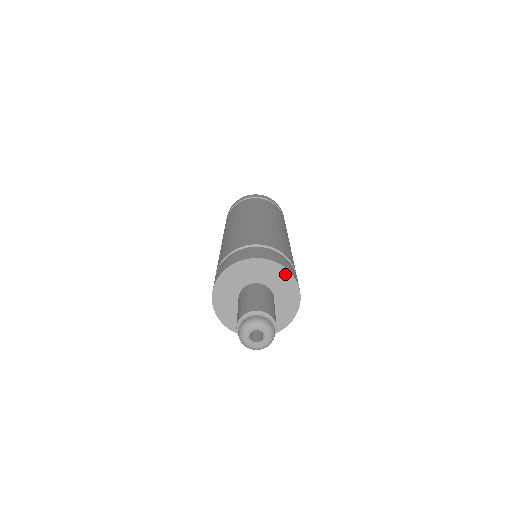
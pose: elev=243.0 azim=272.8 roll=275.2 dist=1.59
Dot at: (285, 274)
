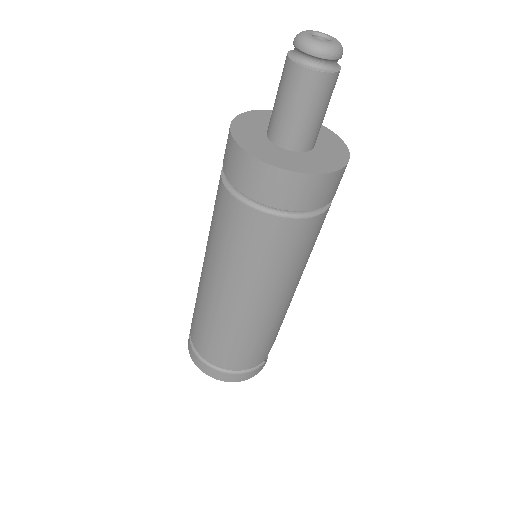
Dot at: (326, 131)
